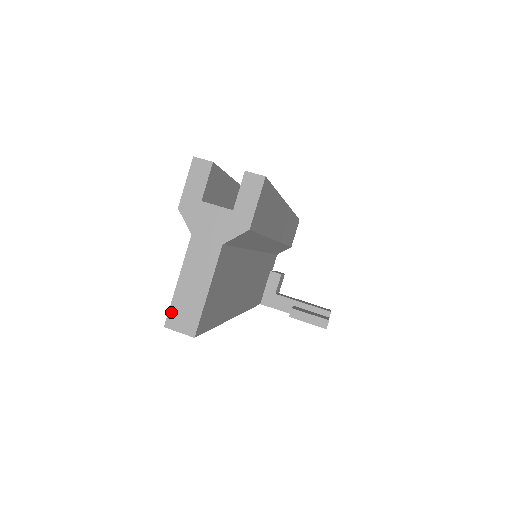
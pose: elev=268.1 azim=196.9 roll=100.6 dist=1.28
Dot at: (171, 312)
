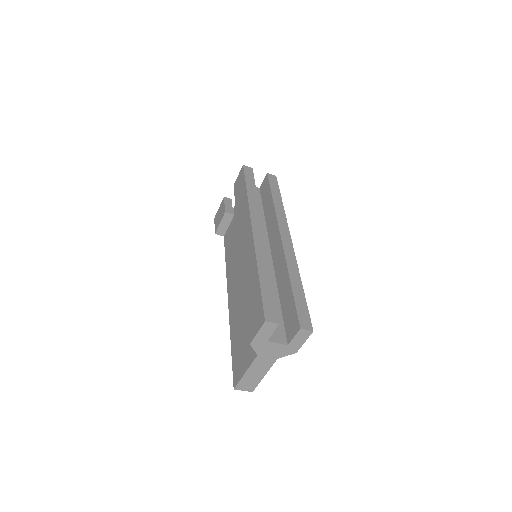
Dot at: (239, 384)
